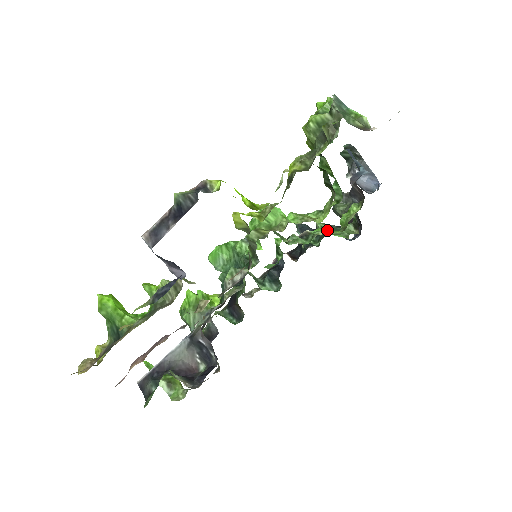
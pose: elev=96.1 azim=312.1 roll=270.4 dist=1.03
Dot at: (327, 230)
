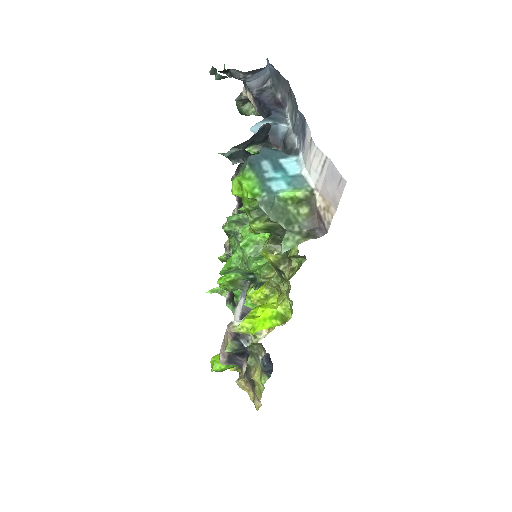
Dot at: occluded
